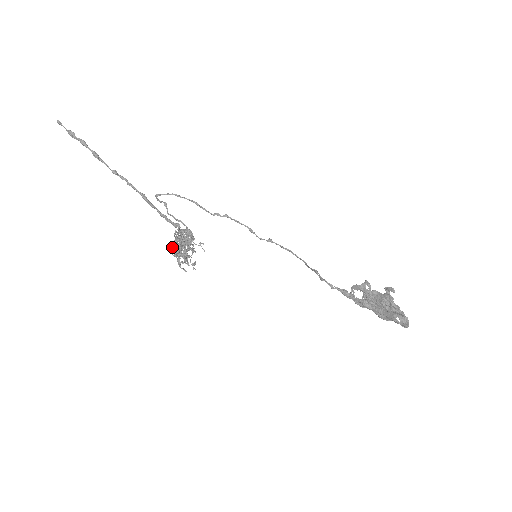
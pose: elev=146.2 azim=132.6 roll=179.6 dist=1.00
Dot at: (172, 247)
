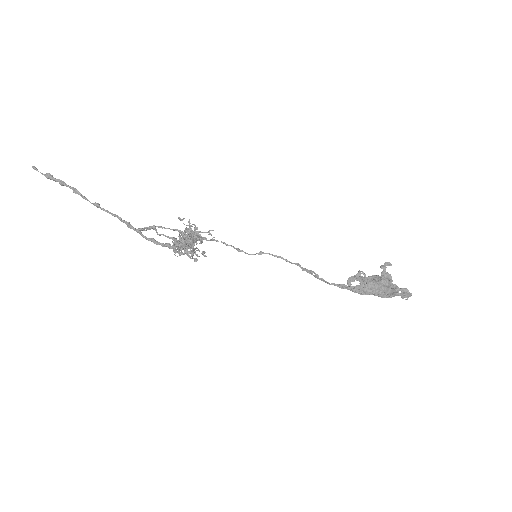
Dot at: (173, 249)
